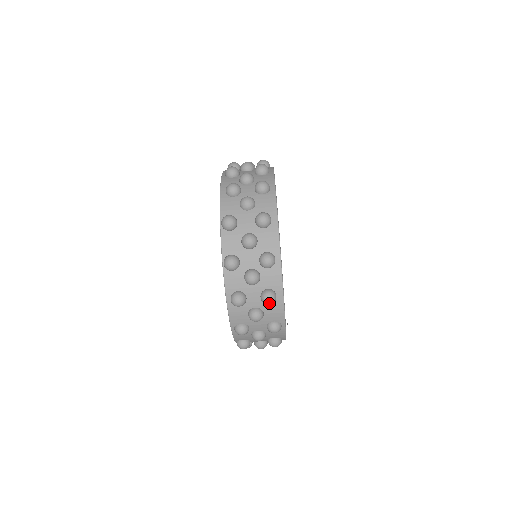
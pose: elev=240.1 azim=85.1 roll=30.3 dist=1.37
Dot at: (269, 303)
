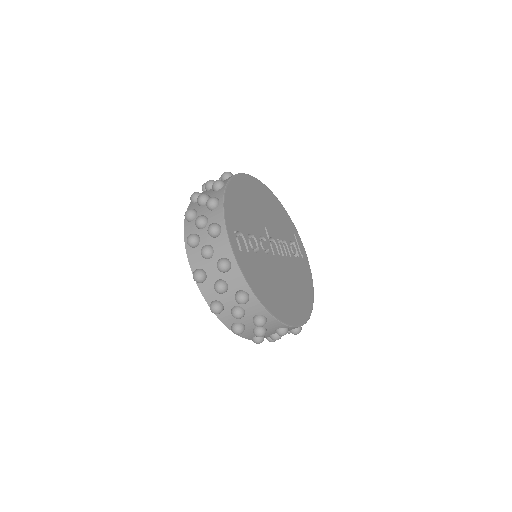
Dot at: (261, 326)
